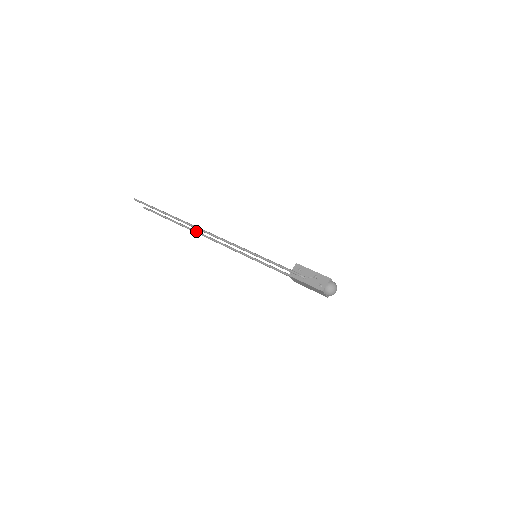
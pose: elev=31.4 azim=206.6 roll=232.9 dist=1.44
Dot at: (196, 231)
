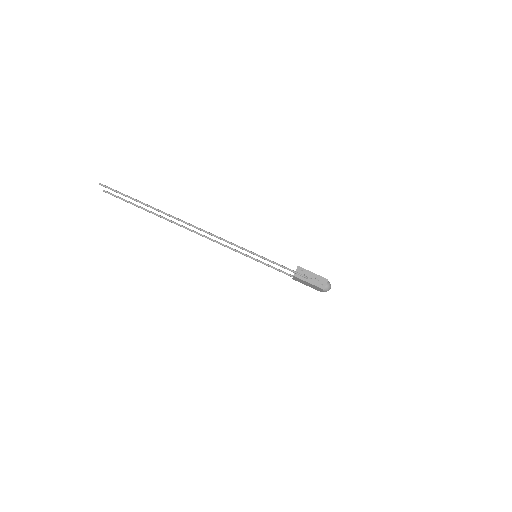
Dot at: (181, 225)
